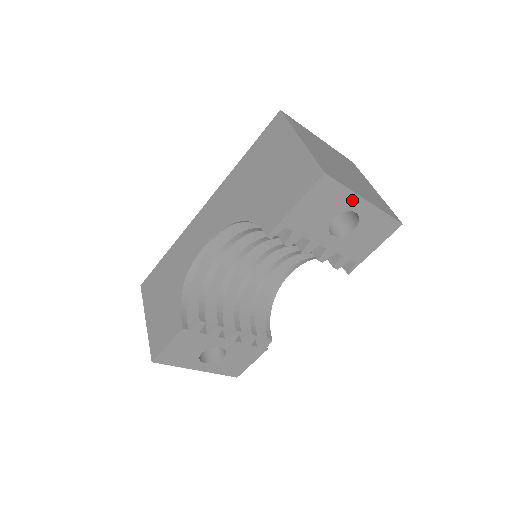
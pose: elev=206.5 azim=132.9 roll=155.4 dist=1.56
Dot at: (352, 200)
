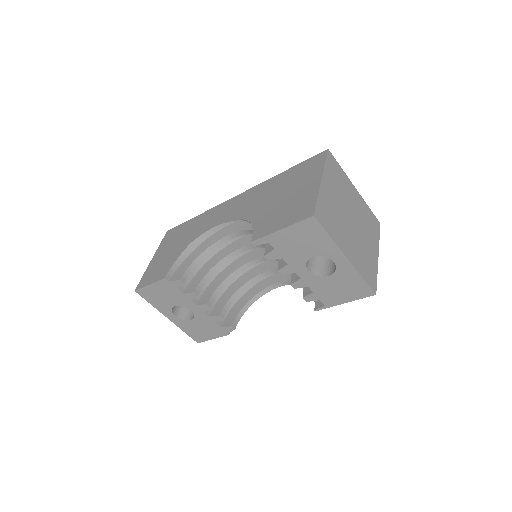
Dot at: (333, 250)
